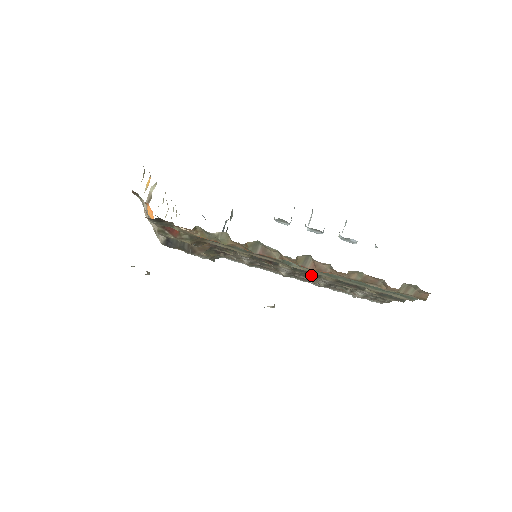
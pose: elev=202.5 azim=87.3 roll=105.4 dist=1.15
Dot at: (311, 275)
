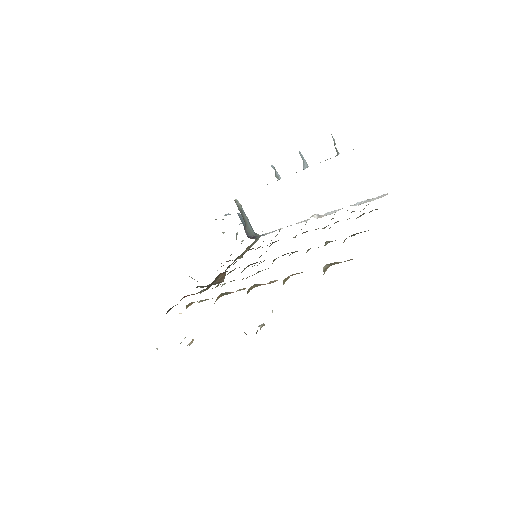
Dot at: occluded
